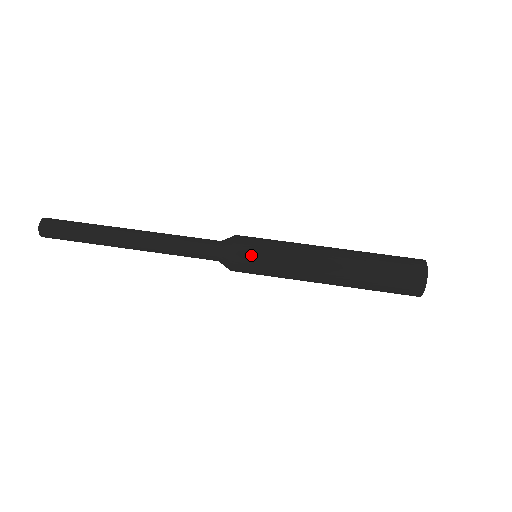
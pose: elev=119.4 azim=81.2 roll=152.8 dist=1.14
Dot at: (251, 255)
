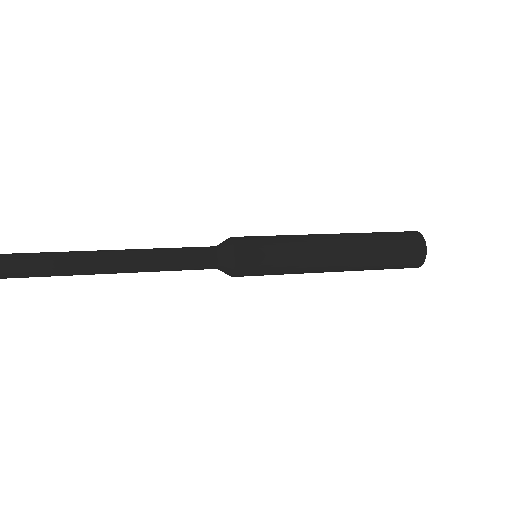
Dot at: (254, 239)
